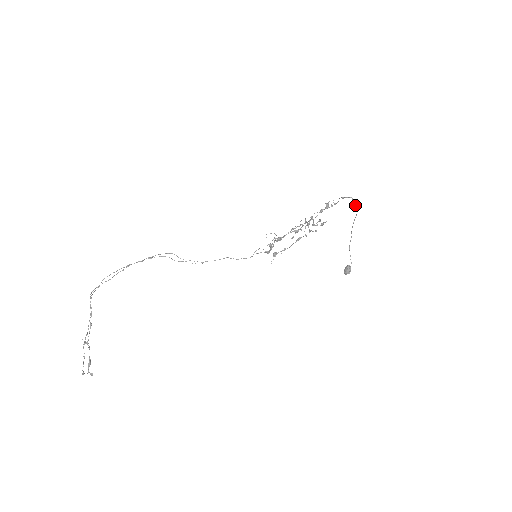
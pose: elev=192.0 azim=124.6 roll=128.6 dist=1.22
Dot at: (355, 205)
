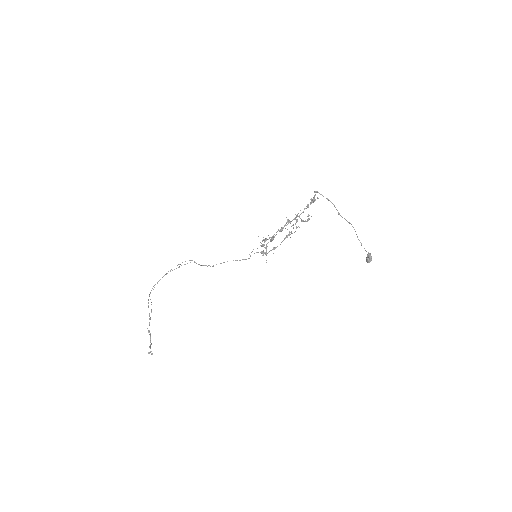
Dot at: (326, 198)
